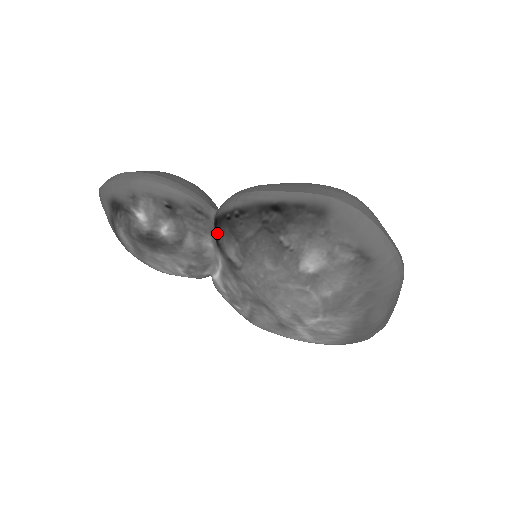
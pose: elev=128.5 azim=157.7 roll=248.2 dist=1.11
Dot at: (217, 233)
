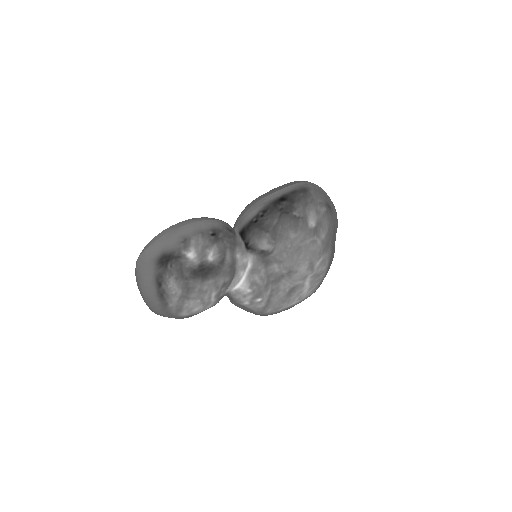
Dot at: (246, 239)
